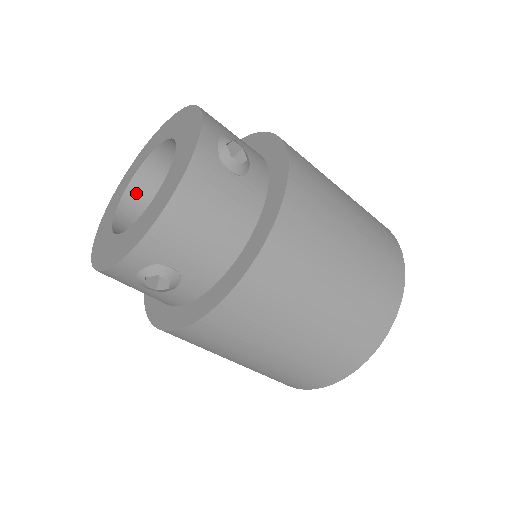
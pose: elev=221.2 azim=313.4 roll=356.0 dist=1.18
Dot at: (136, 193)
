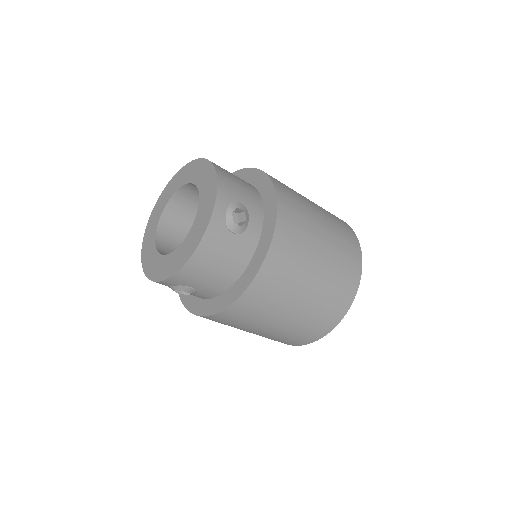
Dot at: (173, 208)
